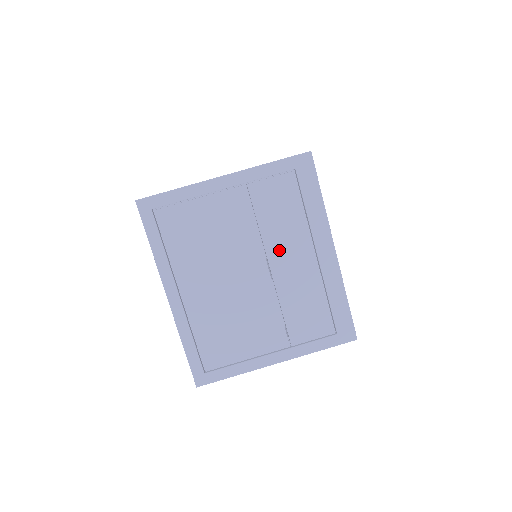
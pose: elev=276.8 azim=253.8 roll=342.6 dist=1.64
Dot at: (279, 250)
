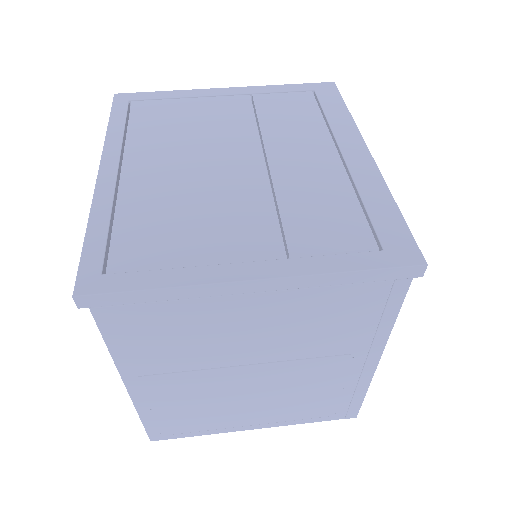
Dot at: (284, 144)
